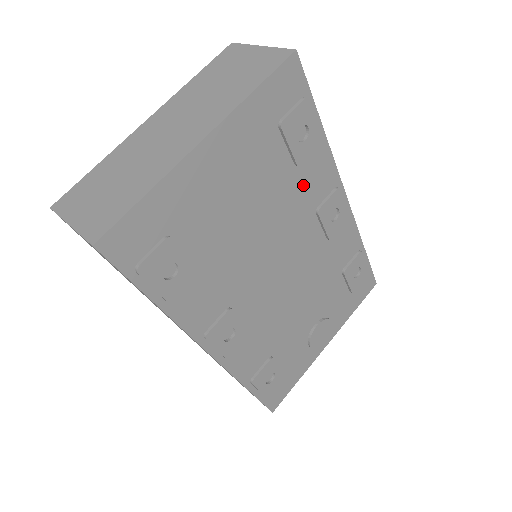
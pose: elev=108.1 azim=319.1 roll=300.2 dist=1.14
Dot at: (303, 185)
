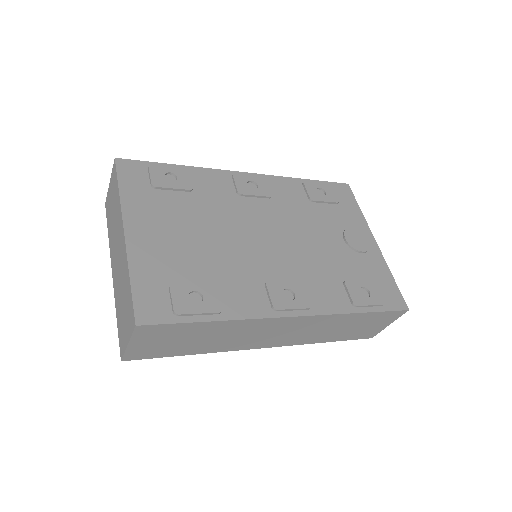
Dot at: (210, 194)
